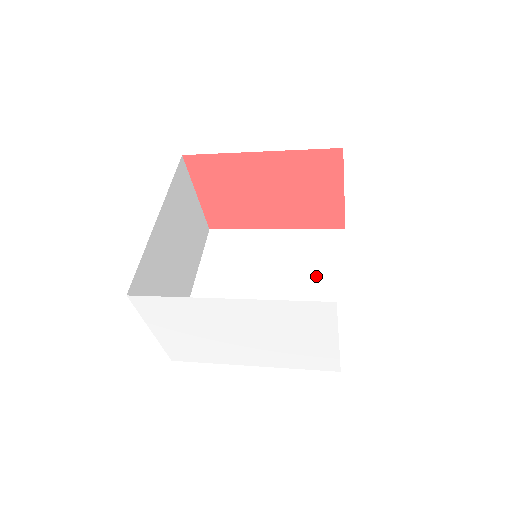
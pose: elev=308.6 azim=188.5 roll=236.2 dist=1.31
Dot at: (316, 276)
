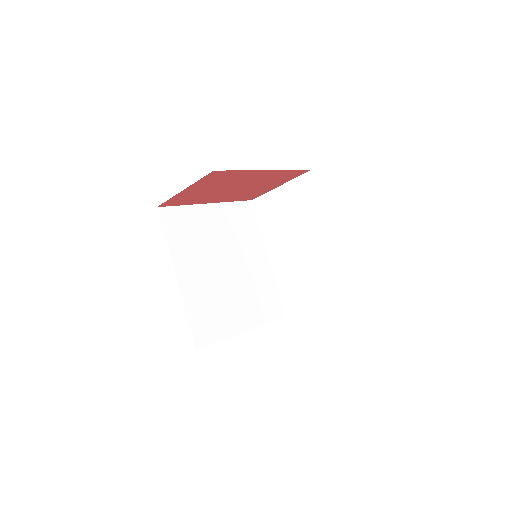
Dot at: (251, 248)
